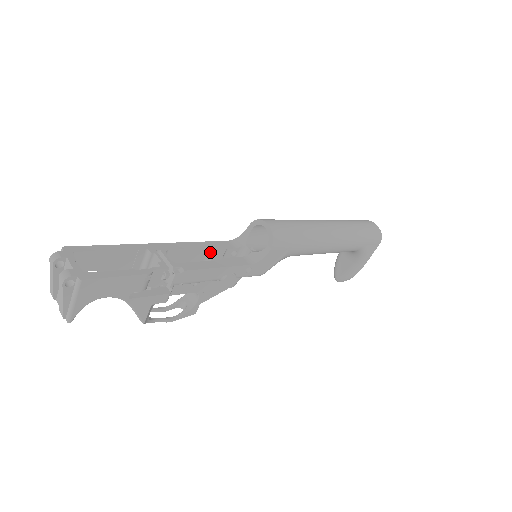
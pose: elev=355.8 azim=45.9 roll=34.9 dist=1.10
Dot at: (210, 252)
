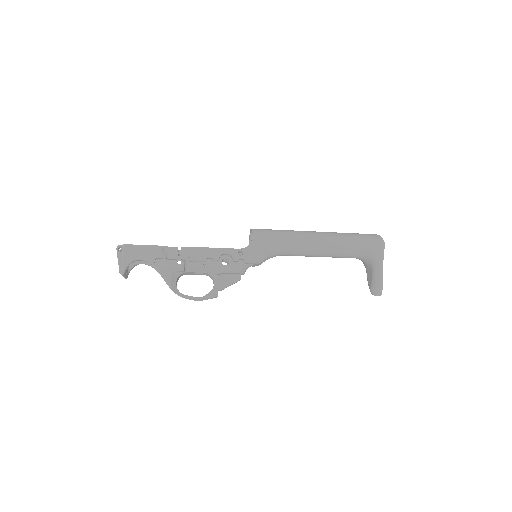
Dot at: occluded
